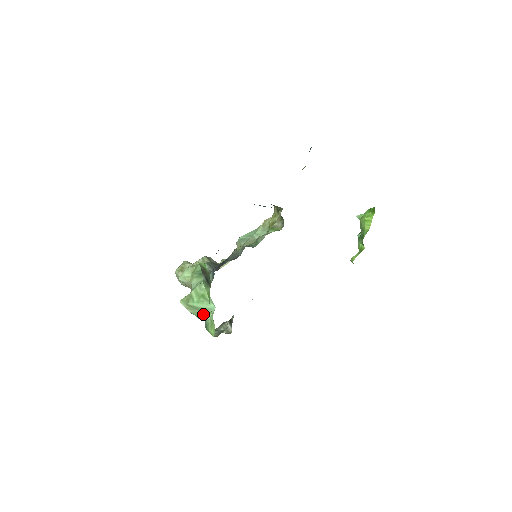
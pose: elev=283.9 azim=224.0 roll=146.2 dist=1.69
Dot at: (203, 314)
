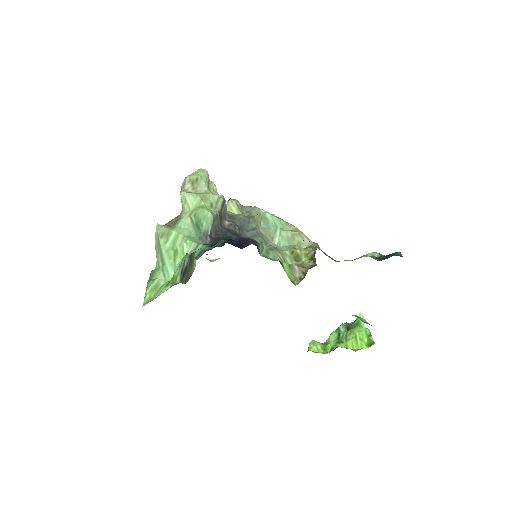
Dot at: (160, 264)
